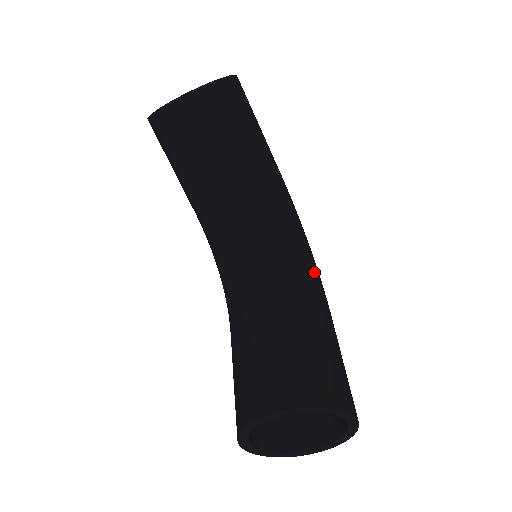
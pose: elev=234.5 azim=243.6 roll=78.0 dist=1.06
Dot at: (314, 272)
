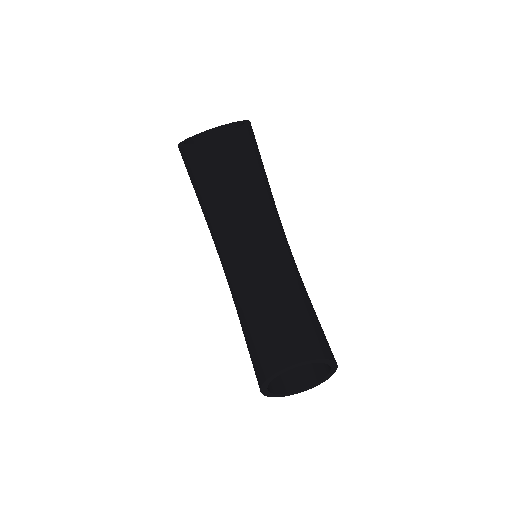
Dot at: (297, 269)
